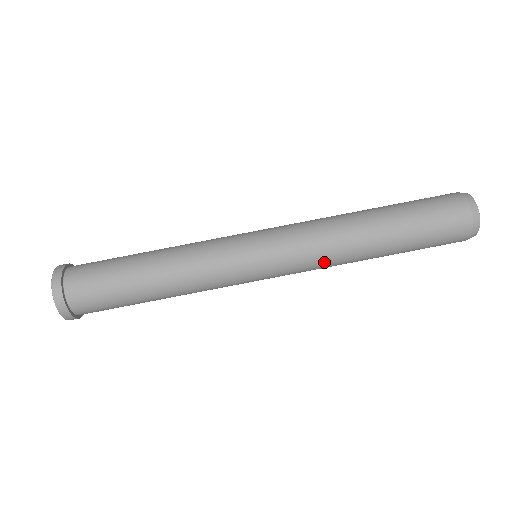
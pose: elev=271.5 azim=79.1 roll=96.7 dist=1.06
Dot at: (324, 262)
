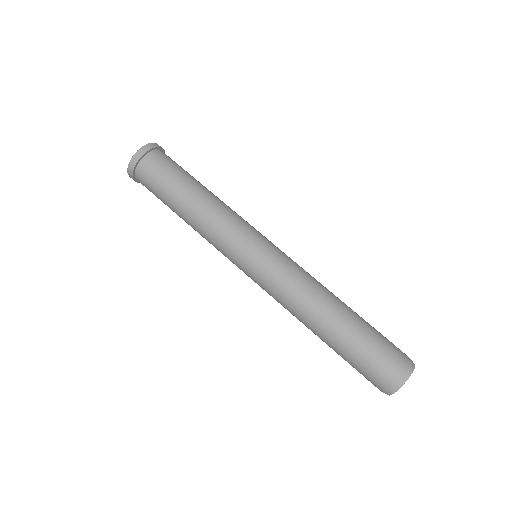
Dot at: (300, 283)
